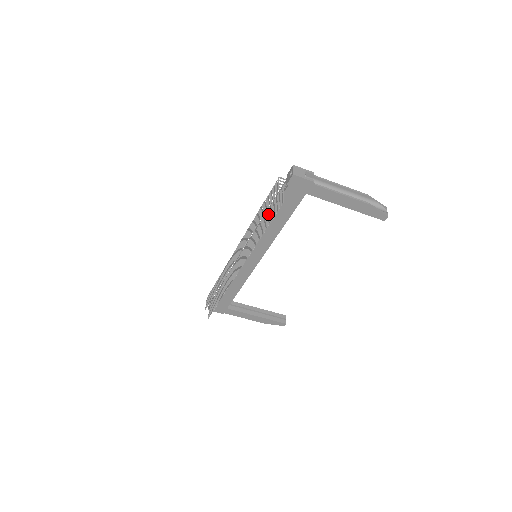
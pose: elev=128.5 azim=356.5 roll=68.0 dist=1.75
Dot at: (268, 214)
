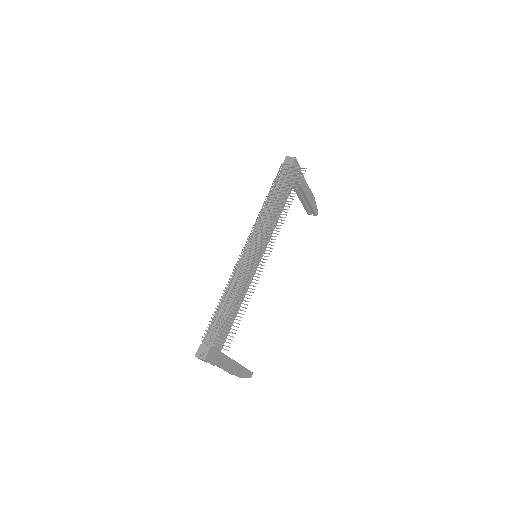
Dot at: (275, 198)
